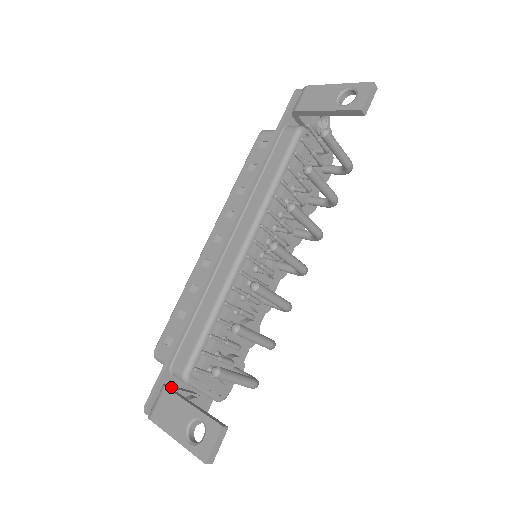
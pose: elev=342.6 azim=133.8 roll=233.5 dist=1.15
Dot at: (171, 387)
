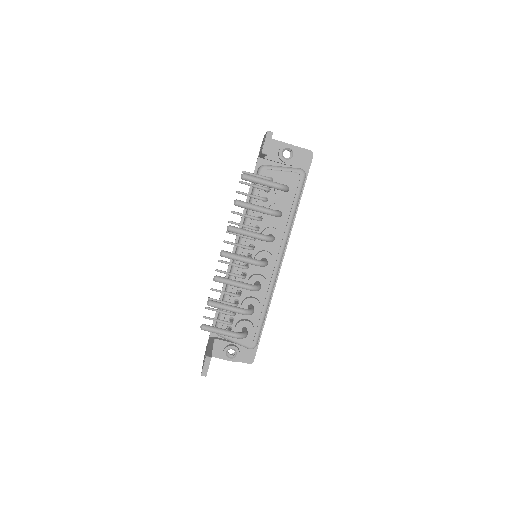
Dot at: (215, 338)
